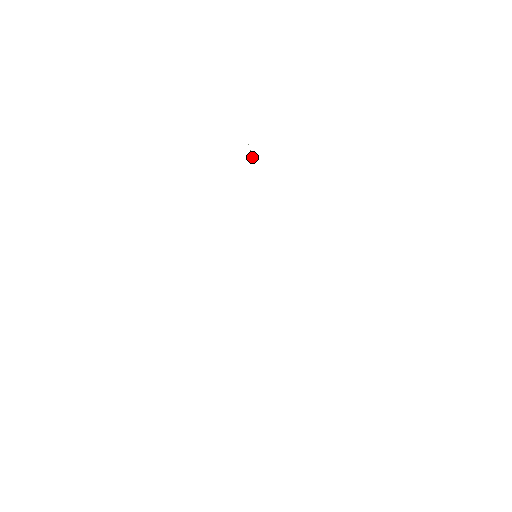
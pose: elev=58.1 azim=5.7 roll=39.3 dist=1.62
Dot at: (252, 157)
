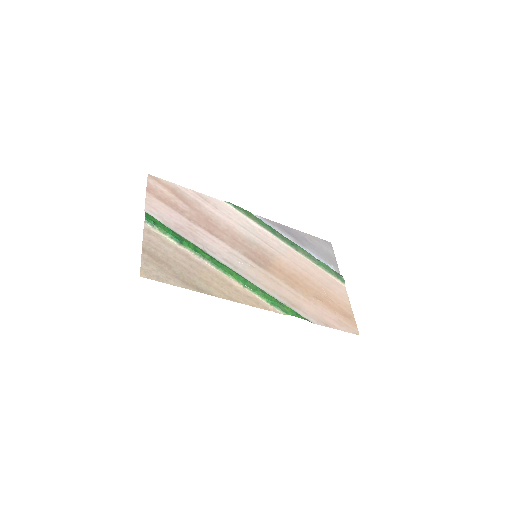
Dot at: (161, 229)
